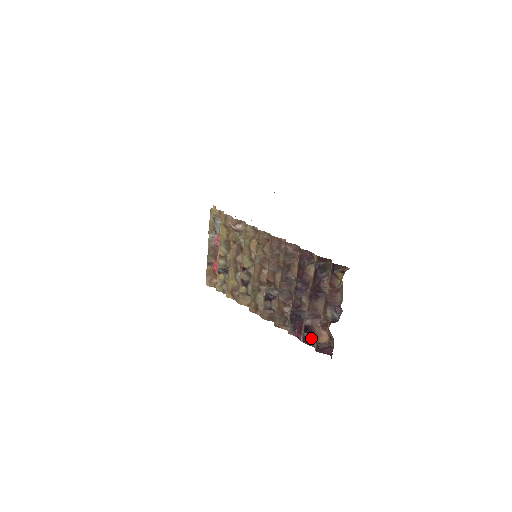
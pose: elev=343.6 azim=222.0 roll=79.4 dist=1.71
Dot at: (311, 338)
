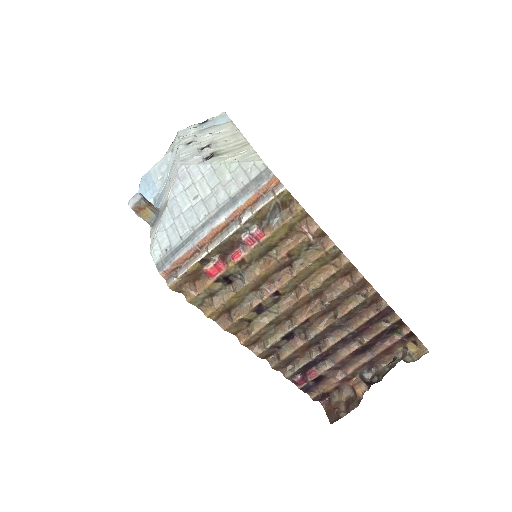
Dot at: (315, 387)
